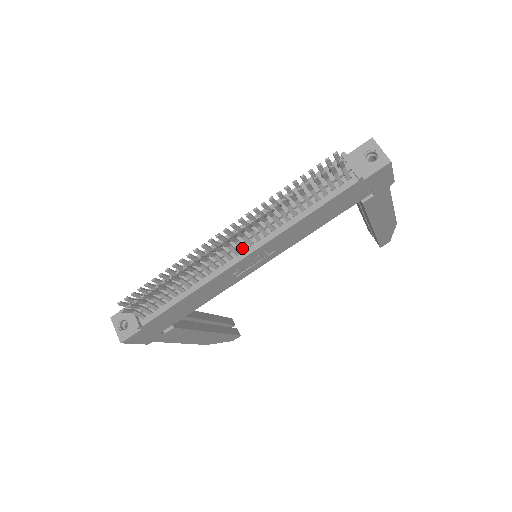
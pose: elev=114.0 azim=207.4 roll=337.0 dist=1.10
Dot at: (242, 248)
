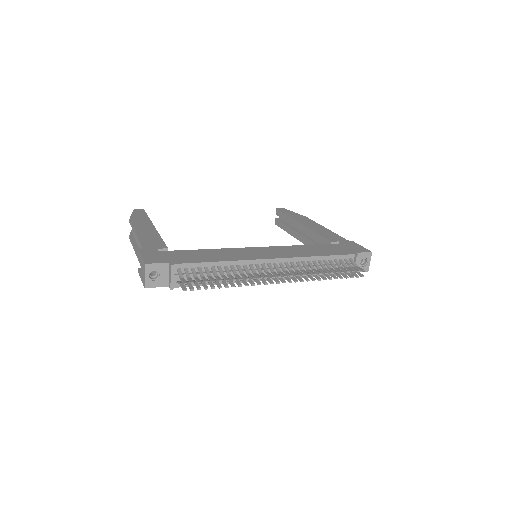
Dot at: occluded
